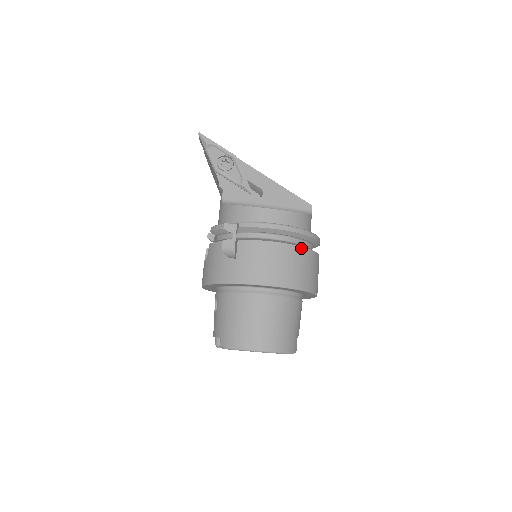
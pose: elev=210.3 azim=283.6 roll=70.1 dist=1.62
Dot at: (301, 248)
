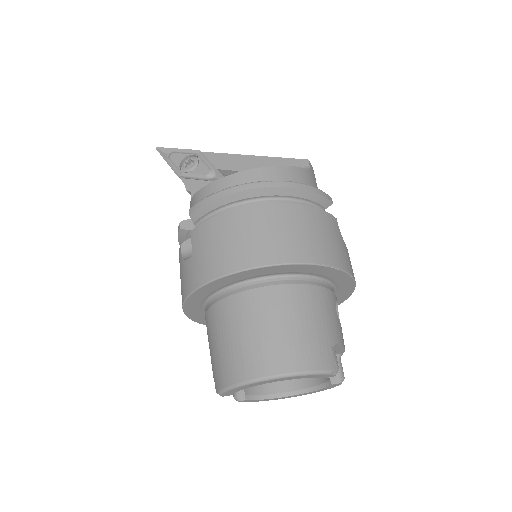
Dot at: (278, 205)
